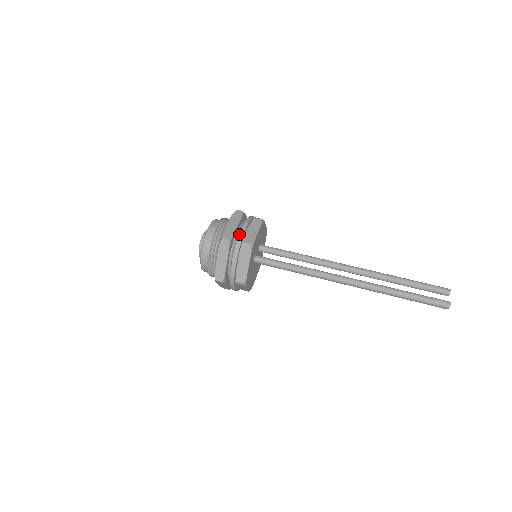
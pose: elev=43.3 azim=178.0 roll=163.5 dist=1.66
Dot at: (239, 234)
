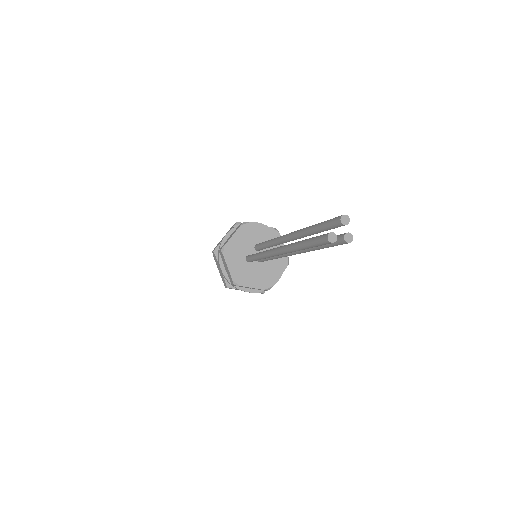
Dot at: (220, 243)
